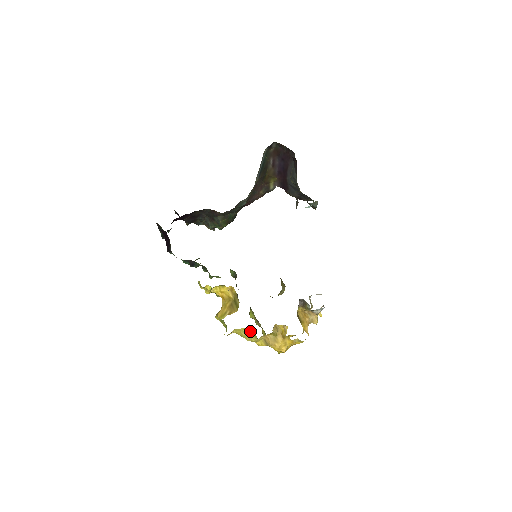
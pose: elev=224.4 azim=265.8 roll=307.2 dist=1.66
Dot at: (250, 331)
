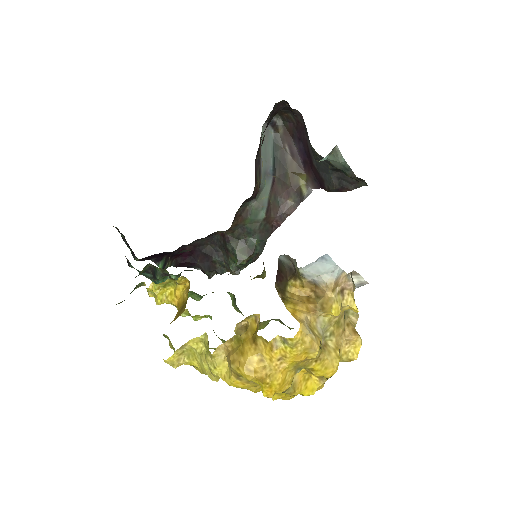
Dot at: (206, 348)
